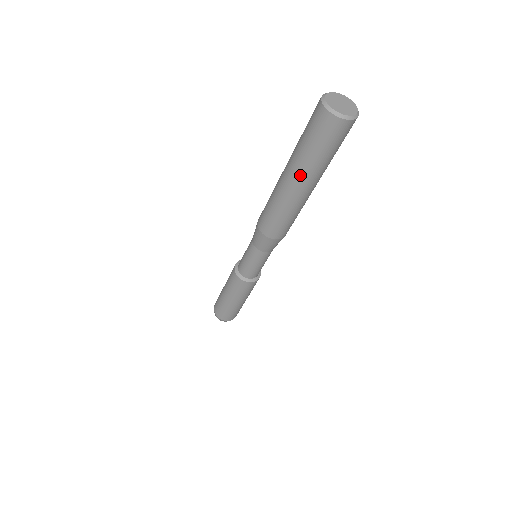
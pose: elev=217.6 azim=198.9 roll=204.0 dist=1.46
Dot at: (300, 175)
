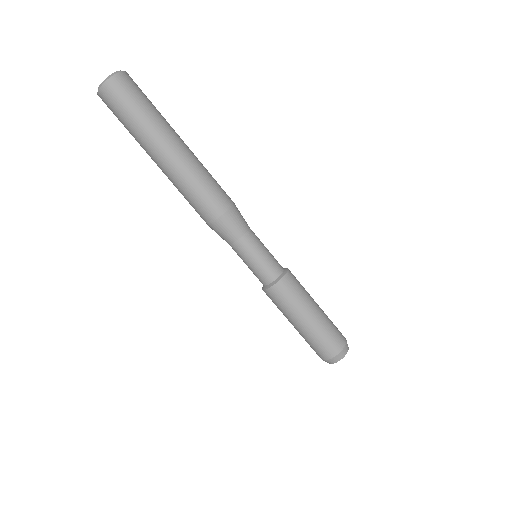
Dot at: (154, 143)
